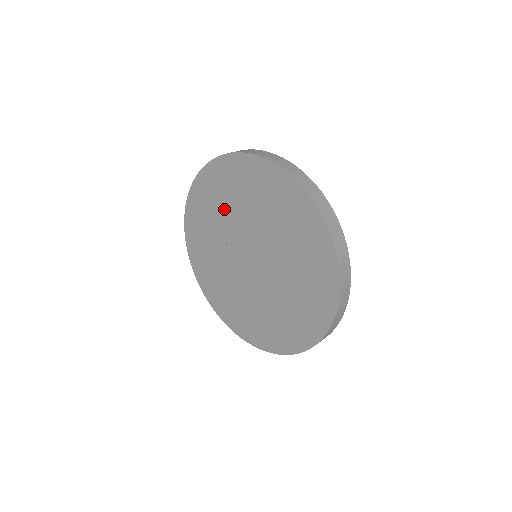
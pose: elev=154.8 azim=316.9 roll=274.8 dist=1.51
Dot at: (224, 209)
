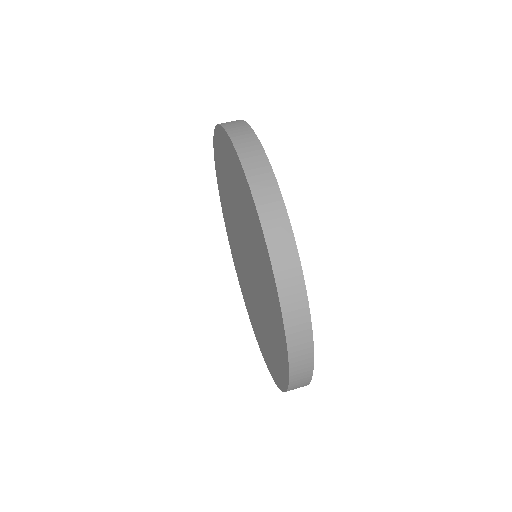
Dot at: (240, 206)
